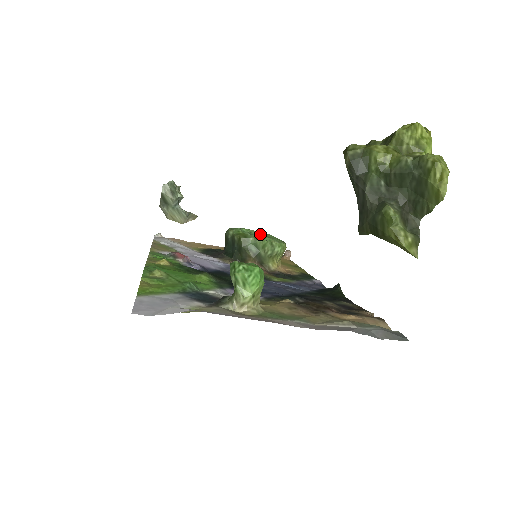
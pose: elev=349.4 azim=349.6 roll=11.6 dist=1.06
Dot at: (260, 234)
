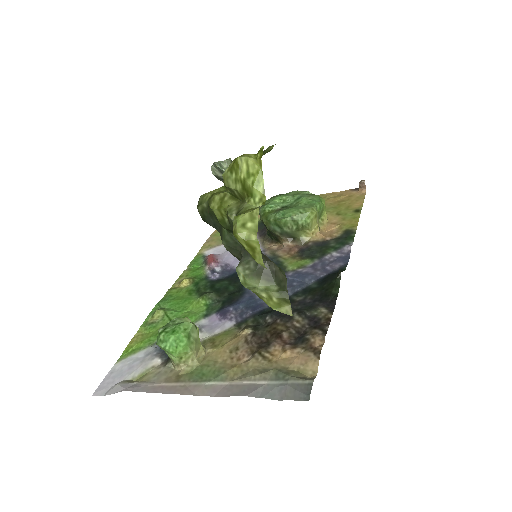
Dot at: (294, 199)
